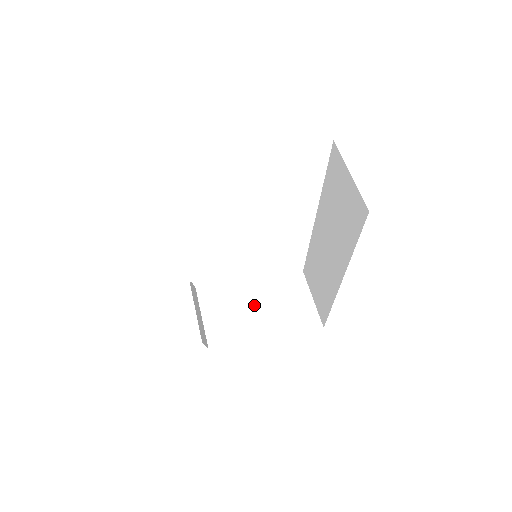
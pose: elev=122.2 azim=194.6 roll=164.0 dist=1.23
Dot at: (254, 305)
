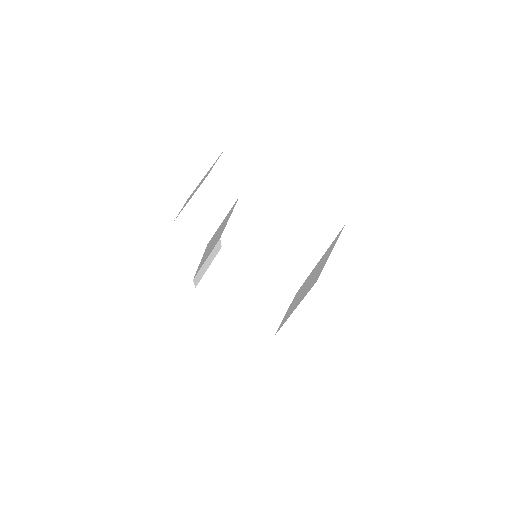
Dot at: (246, 287)
